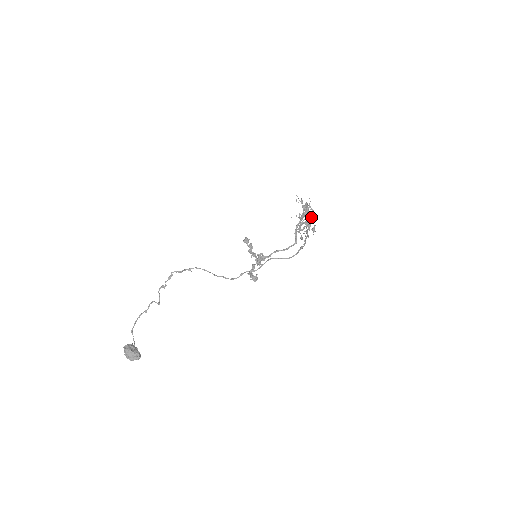
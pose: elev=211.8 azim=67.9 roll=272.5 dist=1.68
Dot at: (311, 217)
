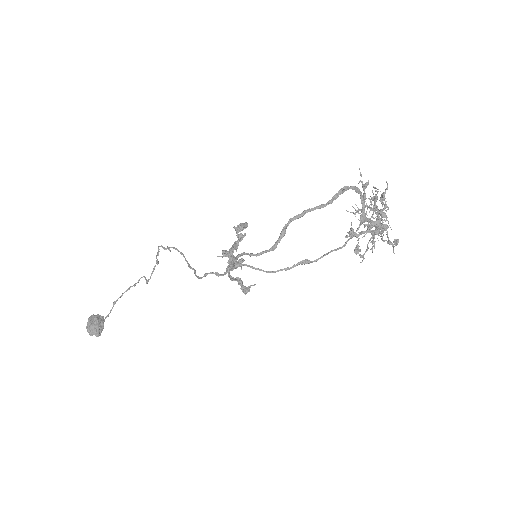
Dot at: occluded
